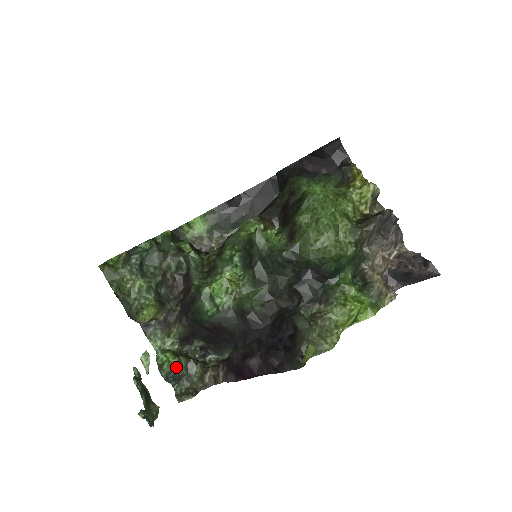
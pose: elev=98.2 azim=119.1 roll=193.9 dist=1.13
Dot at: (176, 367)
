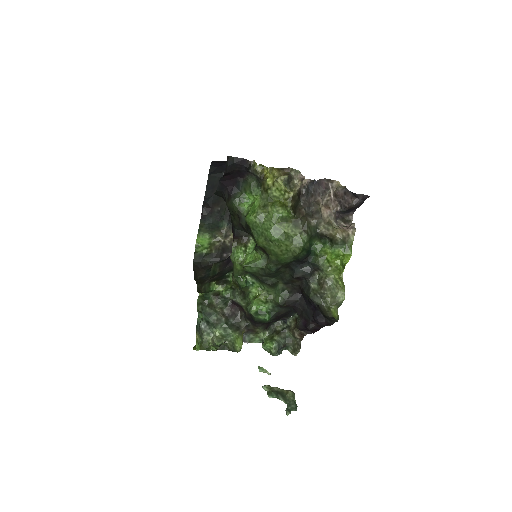
Dot at: (278, 346)
